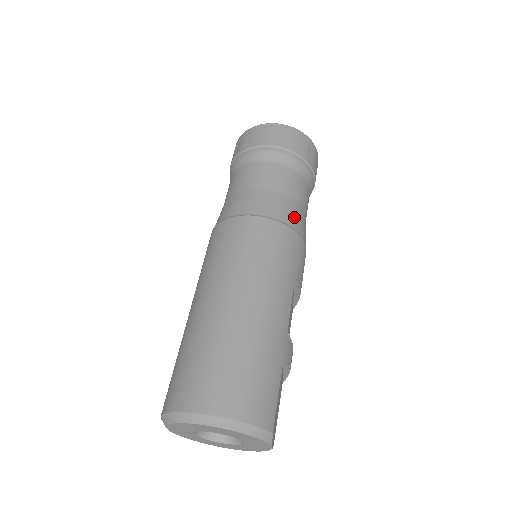
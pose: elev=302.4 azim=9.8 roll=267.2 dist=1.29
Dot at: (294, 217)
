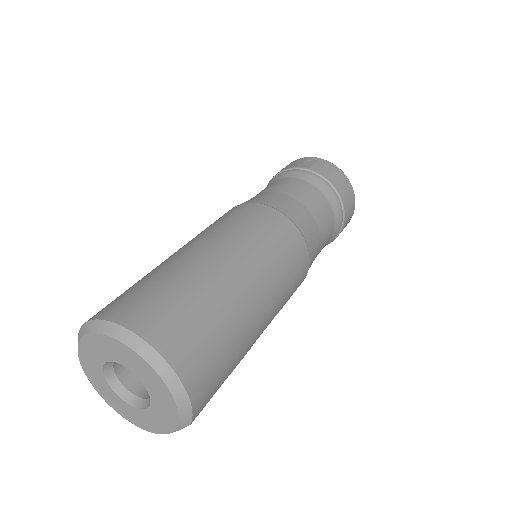
Dot at: (313, 259)
